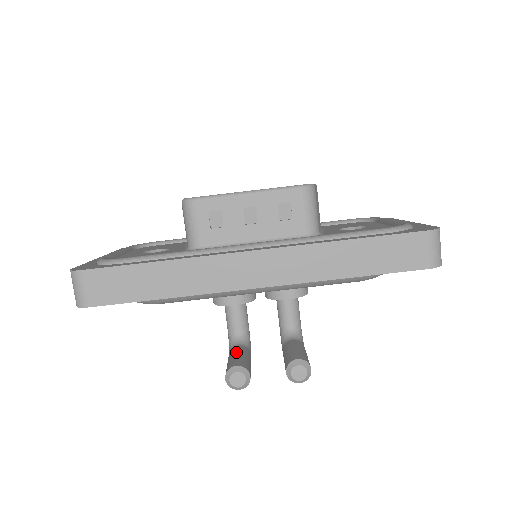
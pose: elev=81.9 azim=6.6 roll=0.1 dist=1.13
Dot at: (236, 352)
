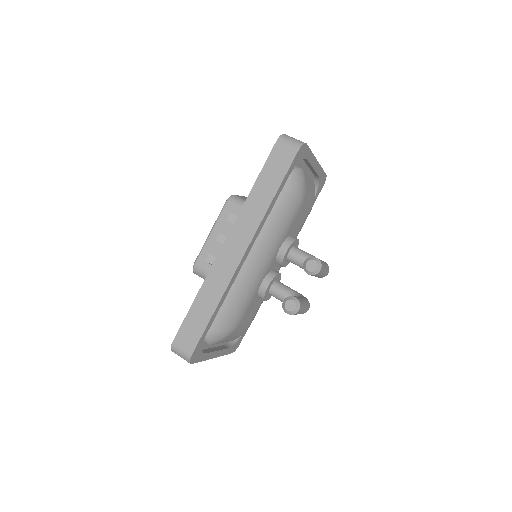
Dot at: occluded
